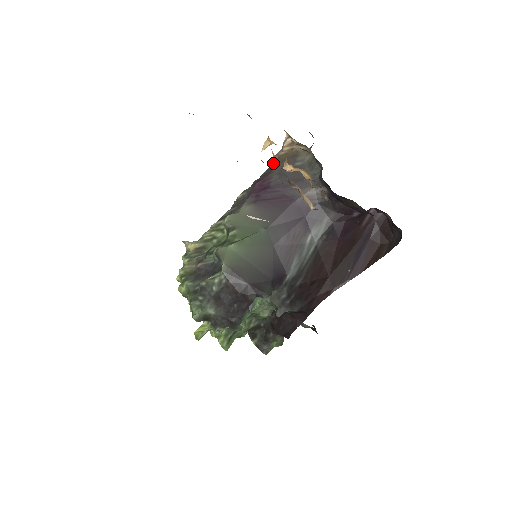
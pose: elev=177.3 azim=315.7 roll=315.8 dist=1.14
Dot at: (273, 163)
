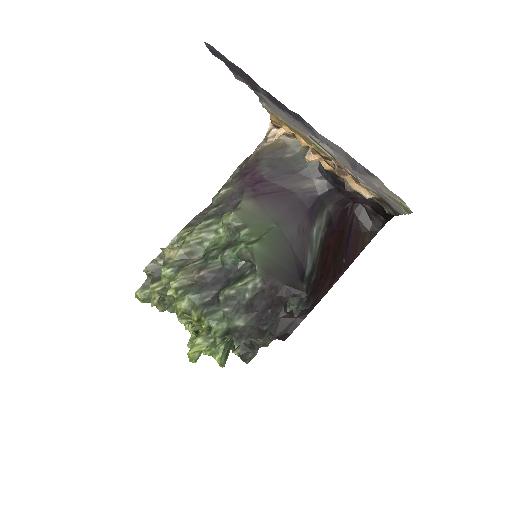
Dot at: (256, 155)
